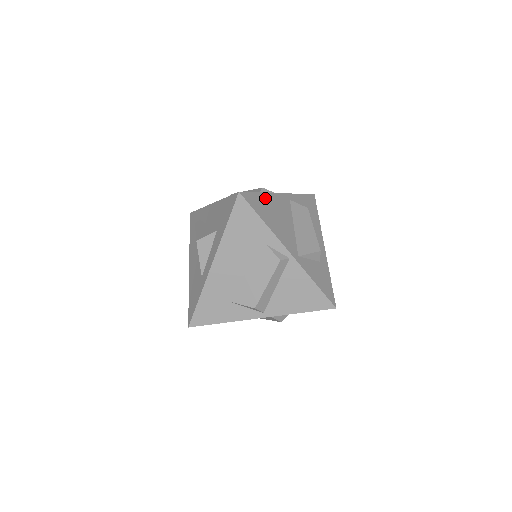
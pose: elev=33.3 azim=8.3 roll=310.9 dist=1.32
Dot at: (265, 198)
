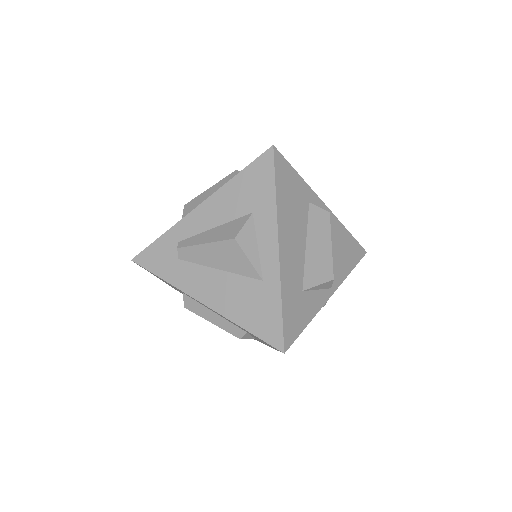
Dot at: occluded
